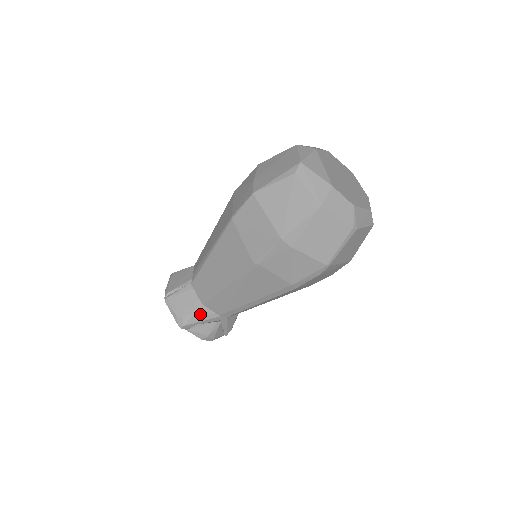
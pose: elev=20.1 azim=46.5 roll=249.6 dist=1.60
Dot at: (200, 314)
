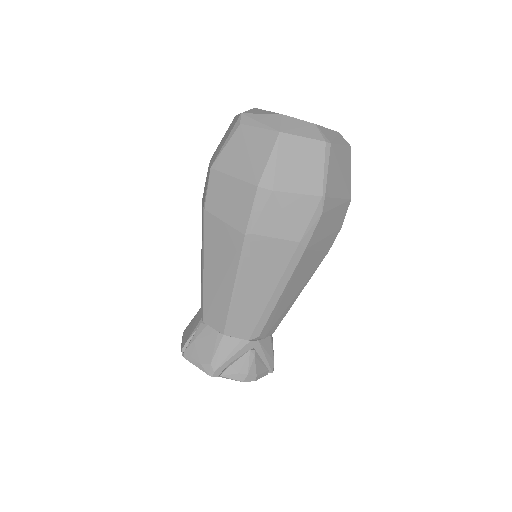
Dot at: (226, 348)
